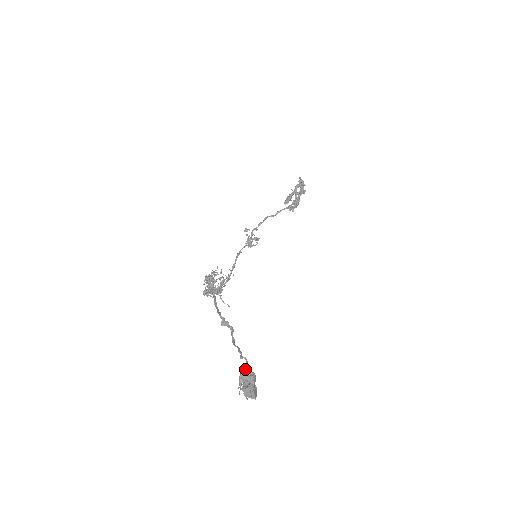
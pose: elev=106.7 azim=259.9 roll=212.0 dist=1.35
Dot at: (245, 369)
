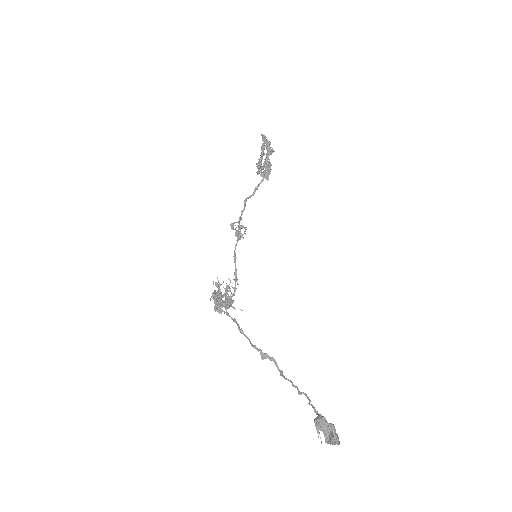
Dot at: (321, 421)
